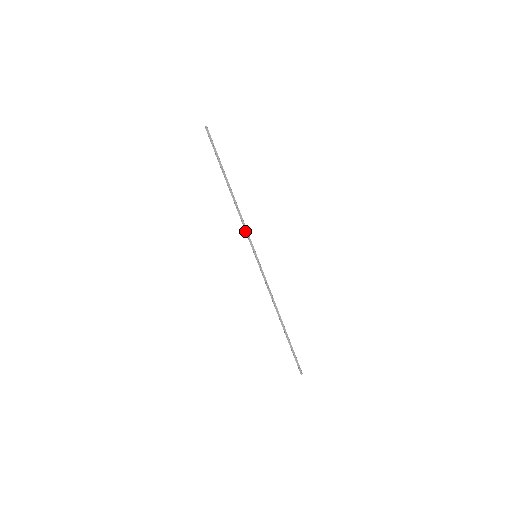
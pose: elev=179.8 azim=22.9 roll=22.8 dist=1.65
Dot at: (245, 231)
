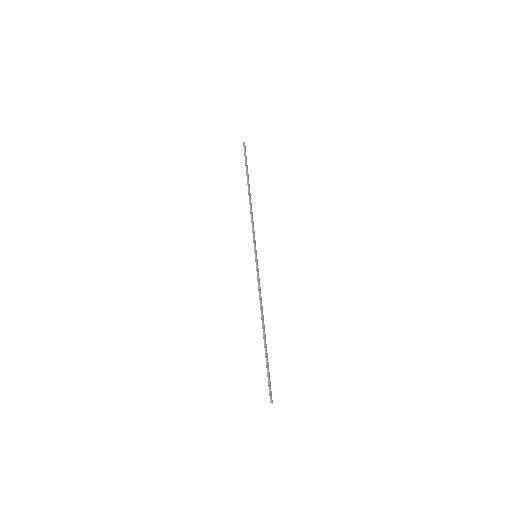
Dot at: (252, 230)
